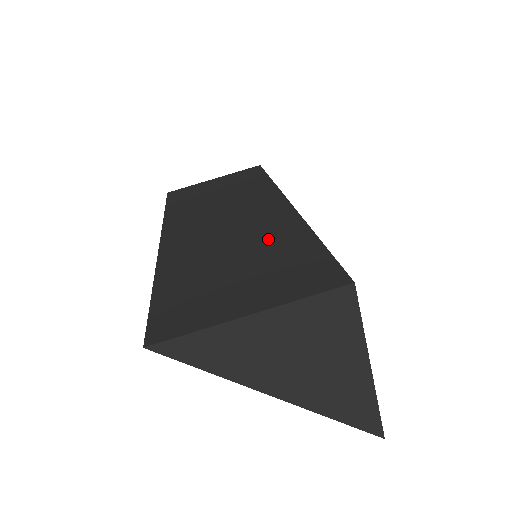
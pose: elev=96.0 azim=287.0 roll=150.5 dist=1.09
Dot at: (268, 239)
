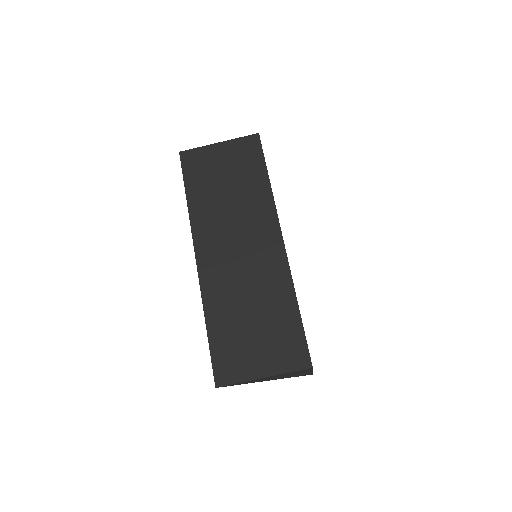
Dot at: (270, 297)
